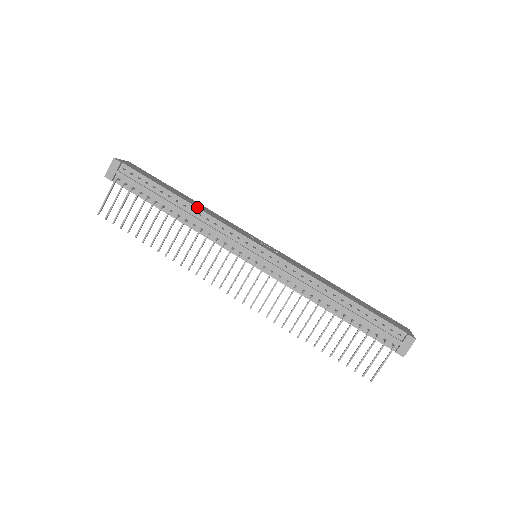
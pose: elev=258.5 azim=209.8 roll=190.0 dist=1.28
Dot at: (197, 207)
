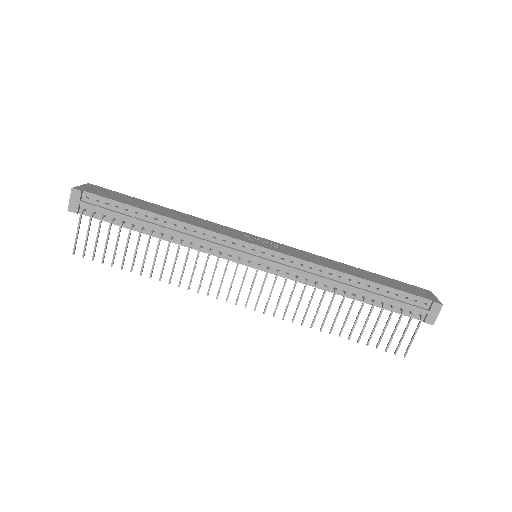
Dot at: (180, 221)
